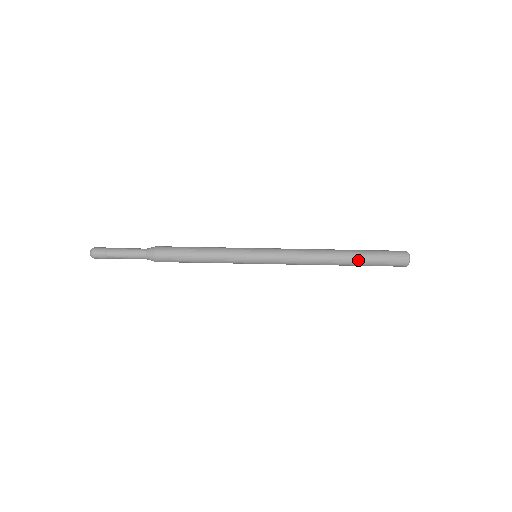
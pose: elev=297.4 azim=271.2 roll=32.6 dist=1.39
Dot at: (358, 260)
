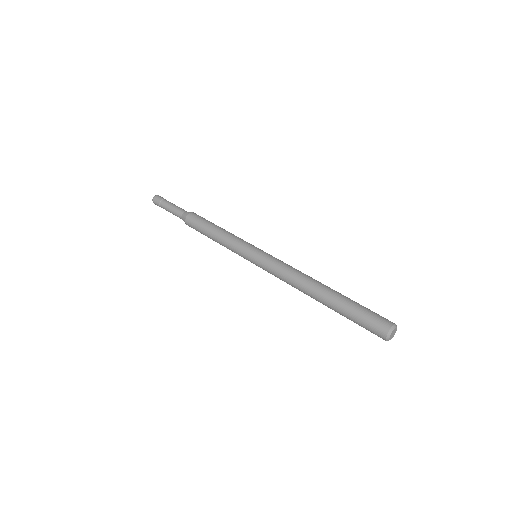
Dot at: (335, 308)
